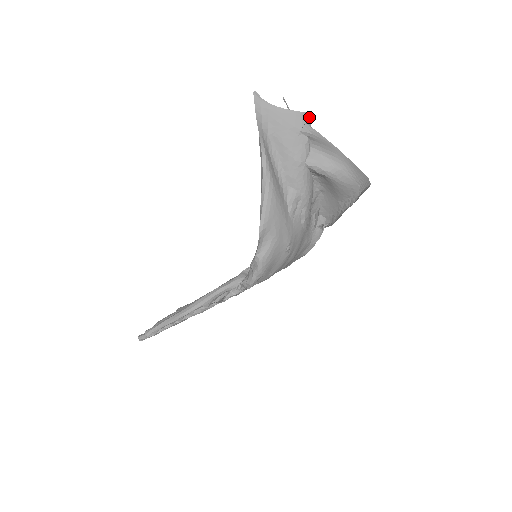
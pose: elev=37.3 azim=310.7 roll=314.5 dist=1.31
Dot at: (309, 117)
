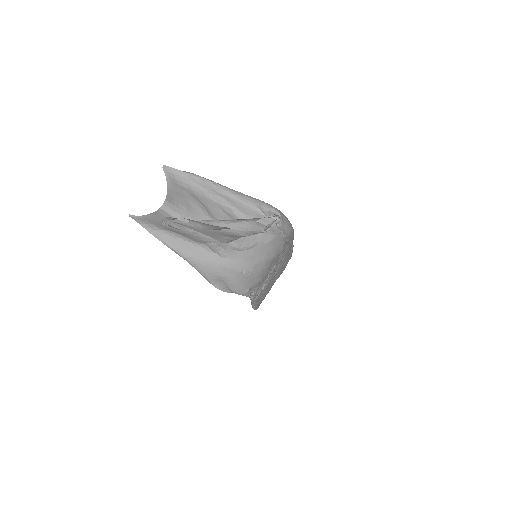
Dot at: (165, 208)
